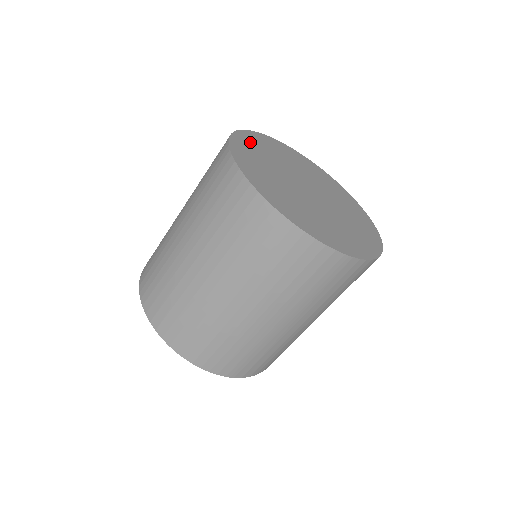
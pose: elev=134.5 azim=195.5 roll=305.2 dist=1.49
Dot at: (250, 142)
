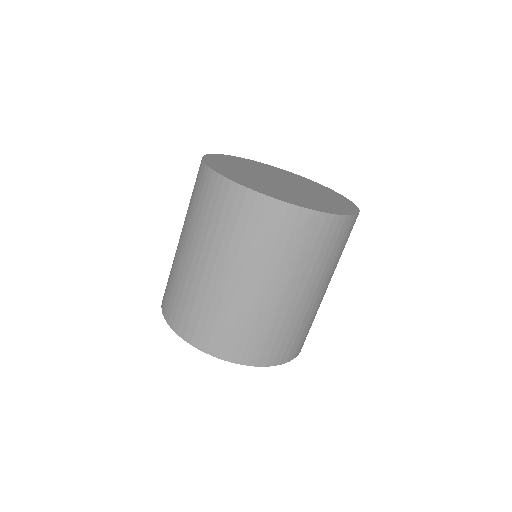
Dot at: (225, 159)
